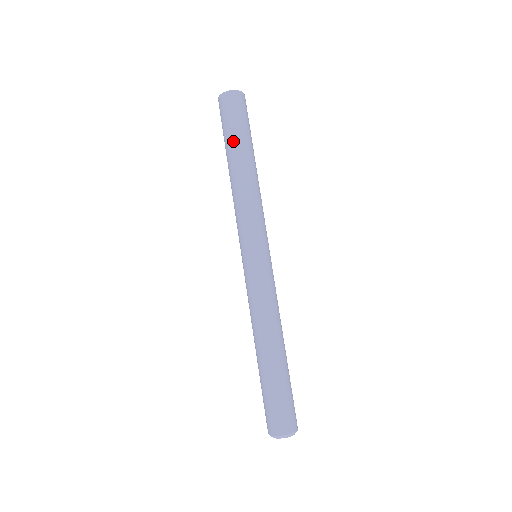
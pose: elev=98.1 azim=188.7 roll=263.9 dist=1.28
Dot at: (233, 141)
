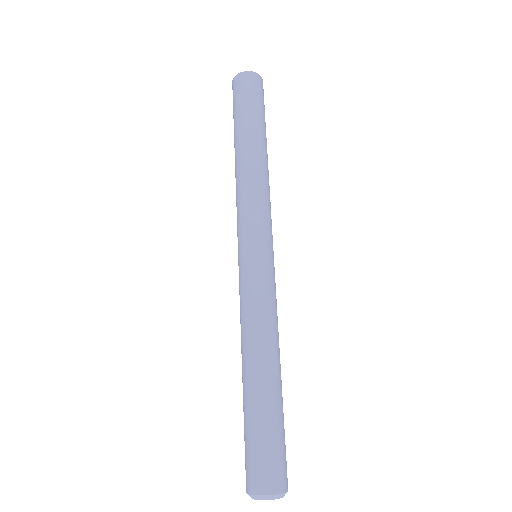
Dot at: (258, 123)
